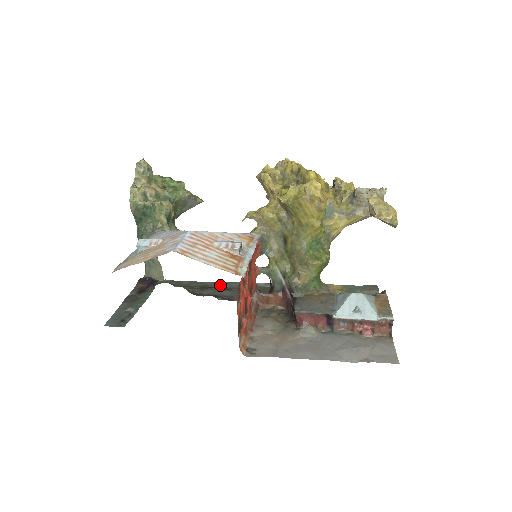
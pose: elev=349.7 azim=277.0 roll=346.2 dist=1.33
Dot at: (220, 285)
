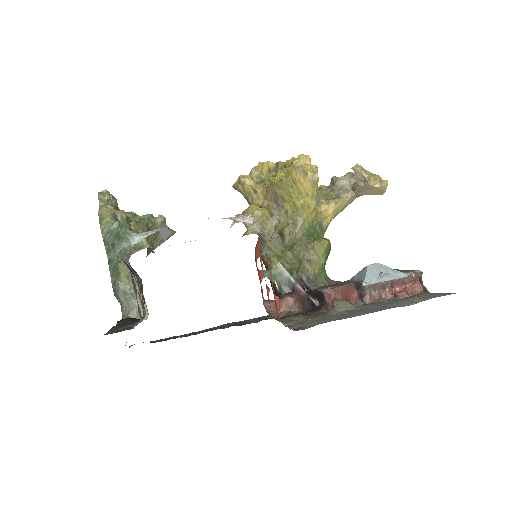
Dot at: (208, 329)
